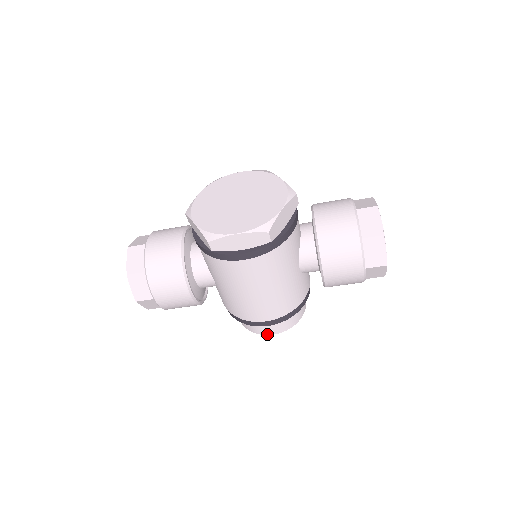
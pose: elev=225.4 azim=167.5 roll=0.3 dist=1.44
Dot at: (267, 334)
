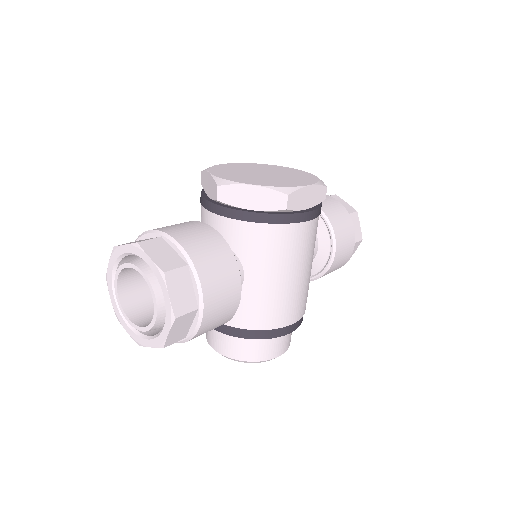
Dot at: (277, 355)
